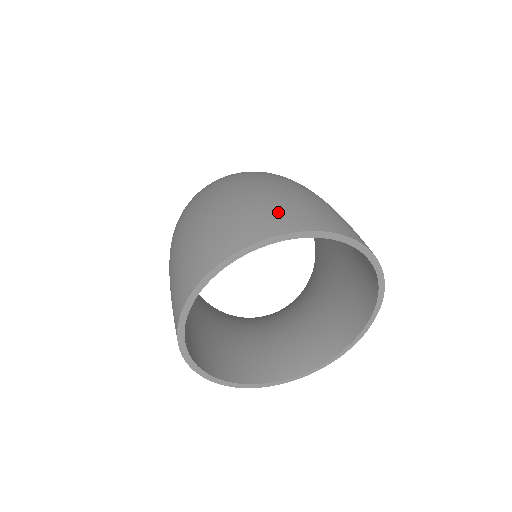
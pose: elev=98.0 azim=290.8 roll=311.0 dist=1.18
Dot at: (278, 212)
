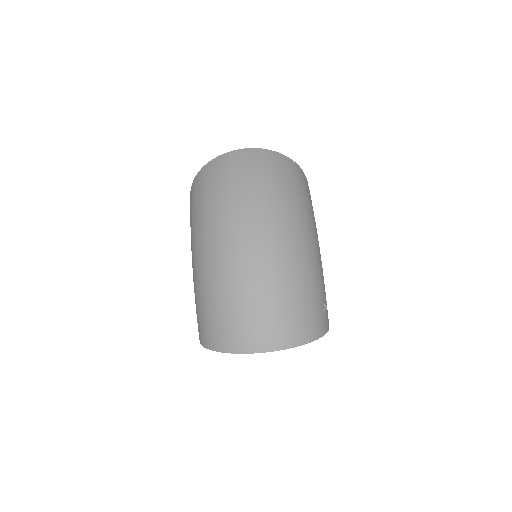
Dot at: (281, 326)
